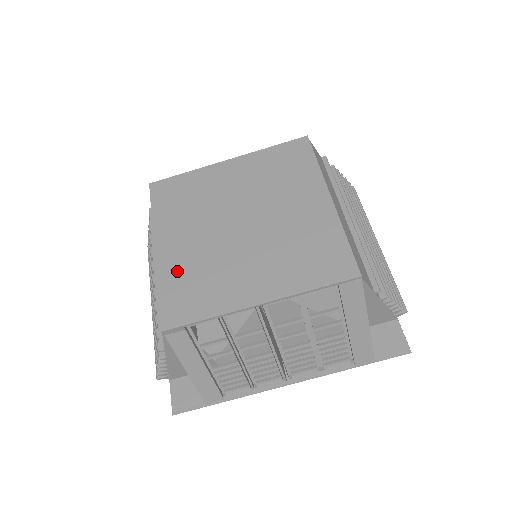
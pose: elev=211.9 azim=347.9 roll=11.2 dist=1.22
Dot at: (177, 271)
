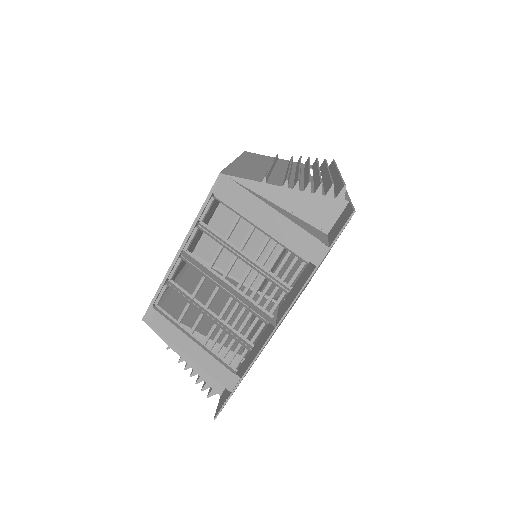
Dot at: occluded
